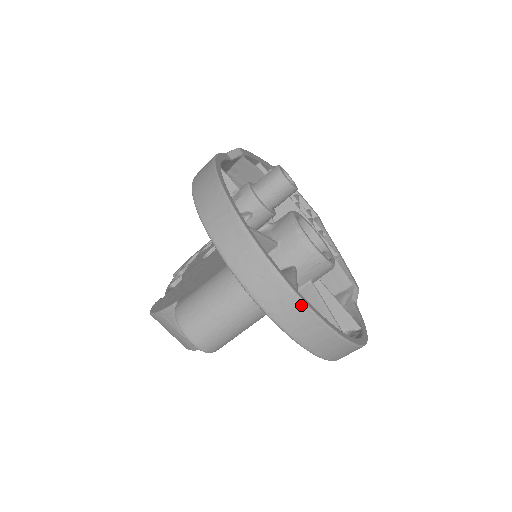
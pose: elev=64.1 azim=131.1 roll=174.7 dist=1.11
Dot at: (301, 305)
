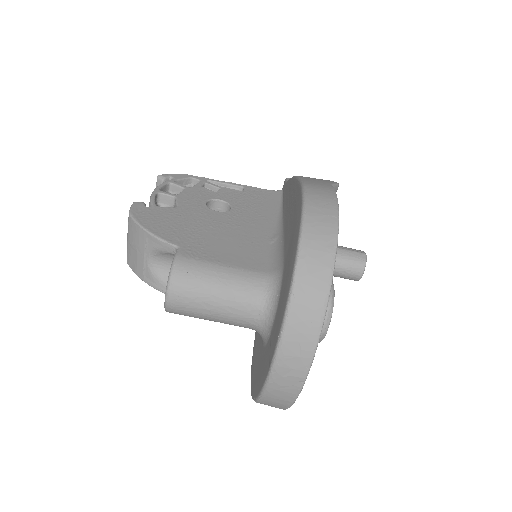
Dot at: (300, 384)
